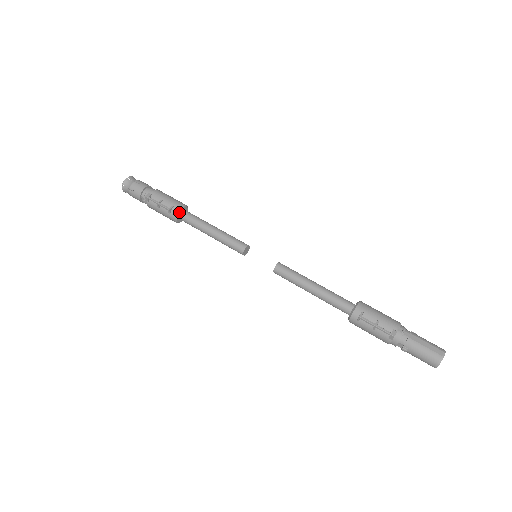
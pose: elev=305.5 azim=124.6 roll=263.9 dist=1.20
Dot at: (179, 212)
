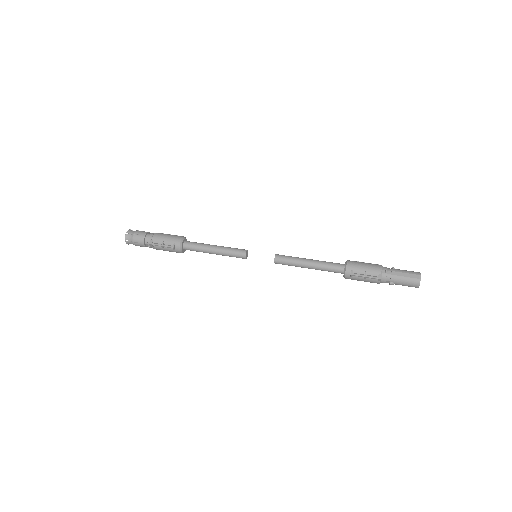
Dot at: (181, 246)
